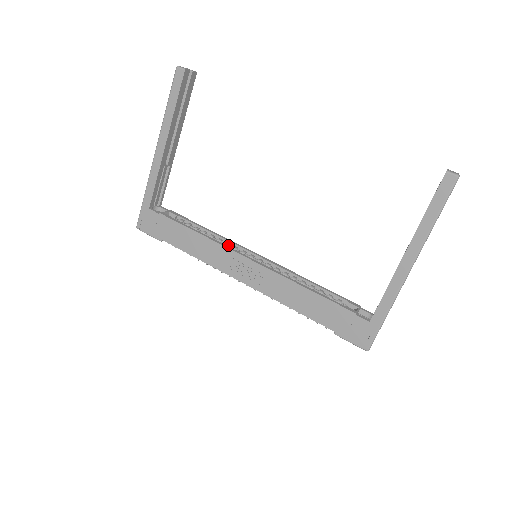
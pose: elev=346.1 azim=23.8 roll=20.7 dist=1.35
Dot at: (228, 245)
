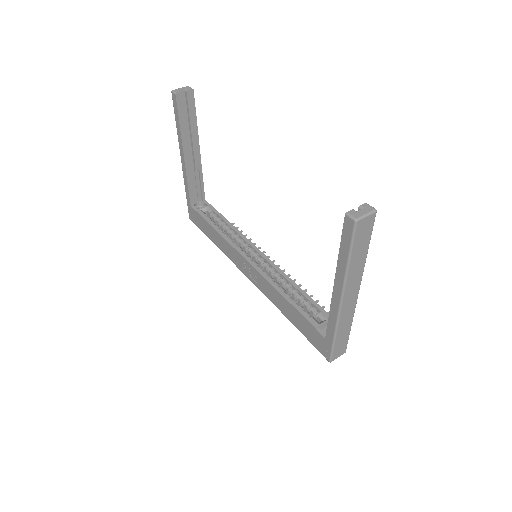
Dot at: (241, 242)
